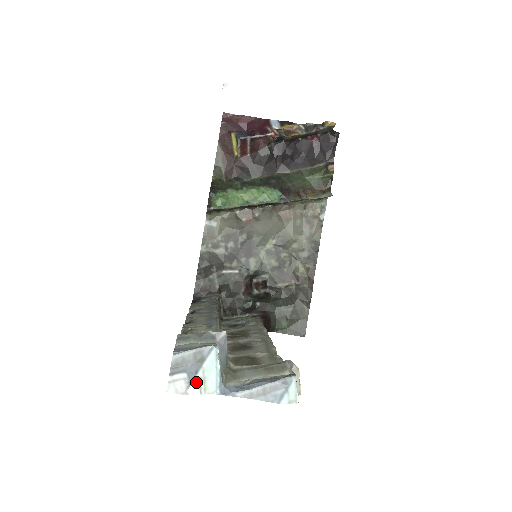
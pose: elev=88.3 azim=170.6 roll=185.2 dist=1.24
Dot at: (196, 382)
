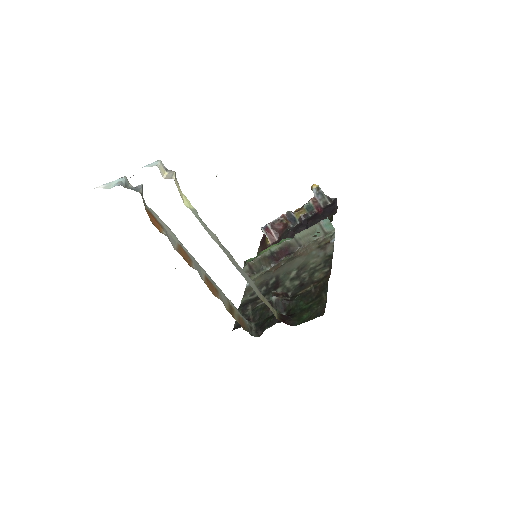
Dot at: (104, 185)
